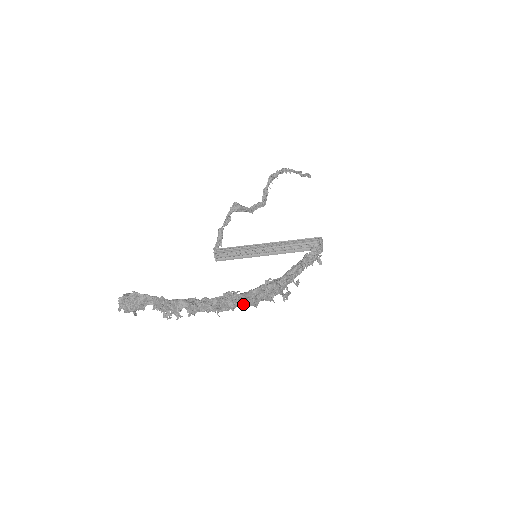
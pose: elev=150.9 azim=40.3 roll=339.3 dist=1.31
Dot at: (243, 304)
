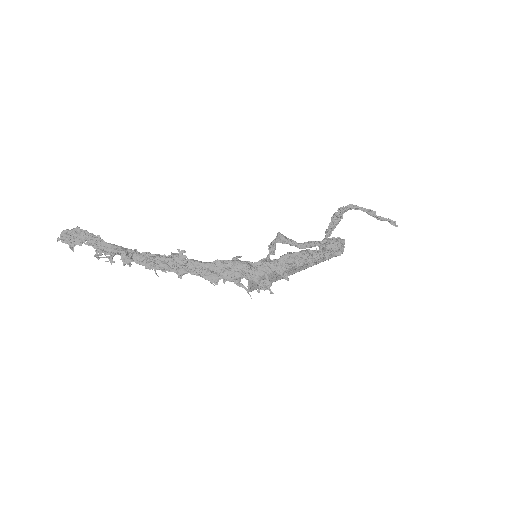
Dot at: (193, 272)
